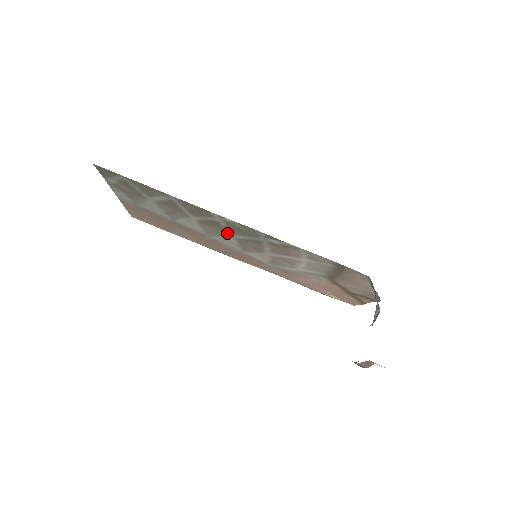
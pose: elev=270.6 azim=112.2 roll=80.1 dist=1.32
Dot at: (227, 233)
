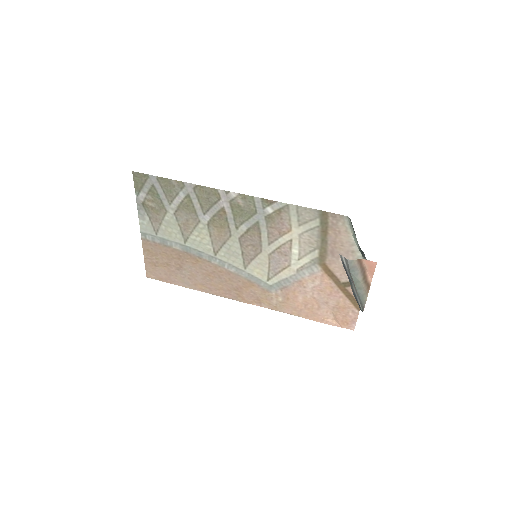
Dot at: (231, 231)
